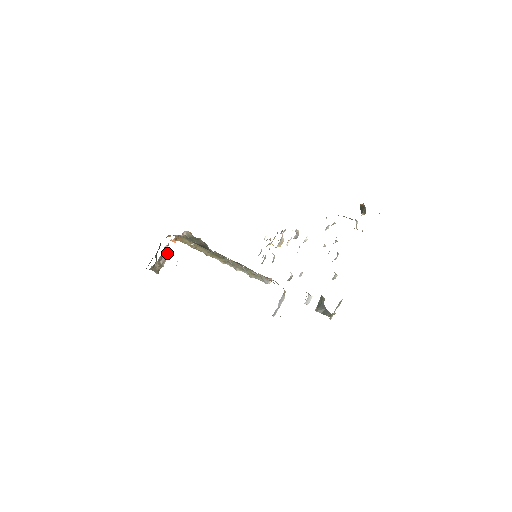
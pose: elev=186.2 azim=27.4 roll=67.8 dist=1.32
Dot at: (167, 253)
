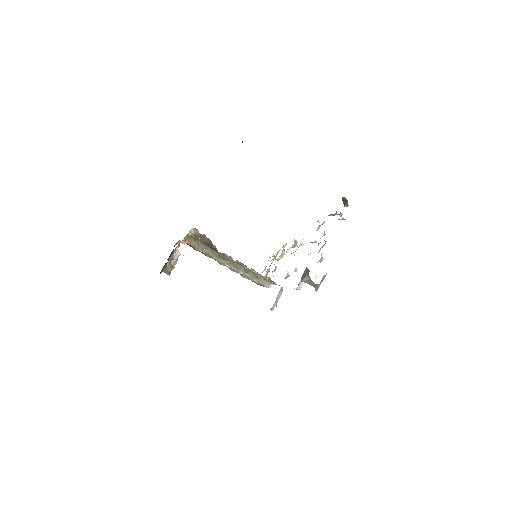
Dot at: (178, 255)
